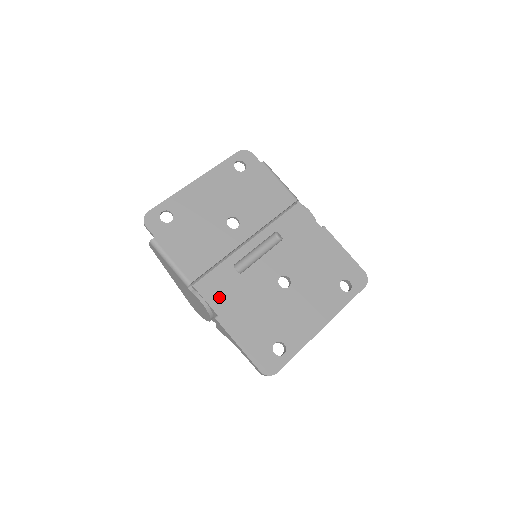
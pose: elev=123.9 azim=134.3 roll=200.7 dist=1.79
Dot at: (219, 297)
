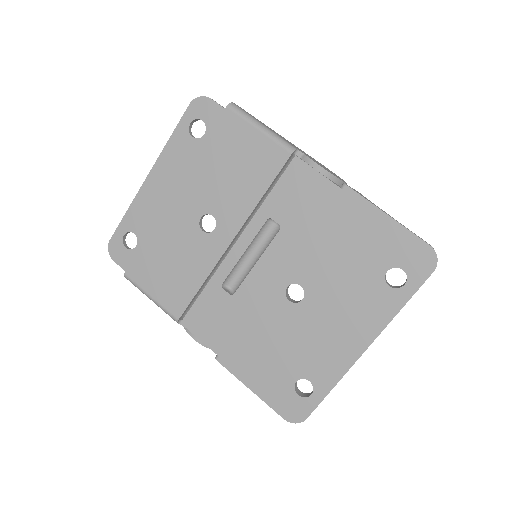
Dot at: (214, 332)
